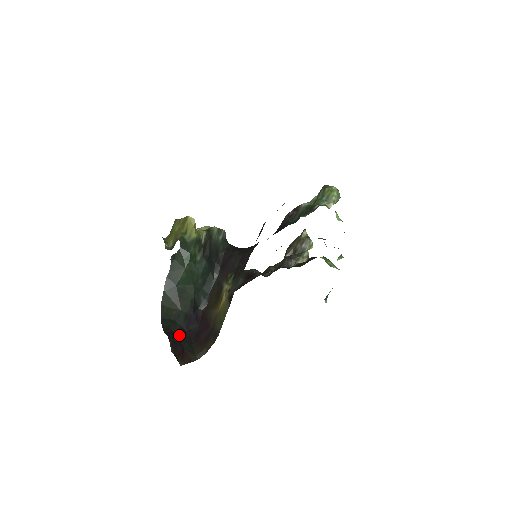
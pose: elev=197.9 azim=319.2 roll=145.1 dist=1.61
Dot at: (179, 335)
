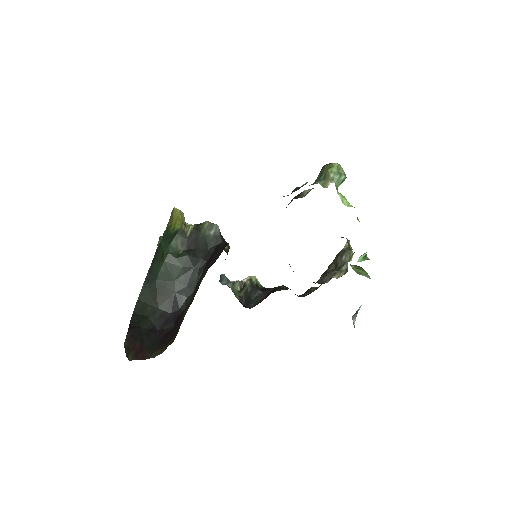
Dot at: (146, 332)
